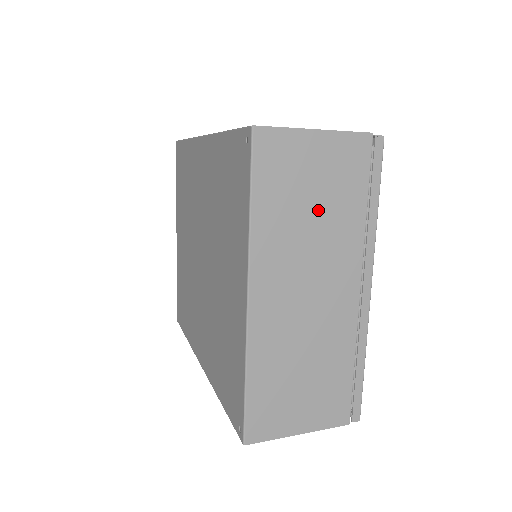
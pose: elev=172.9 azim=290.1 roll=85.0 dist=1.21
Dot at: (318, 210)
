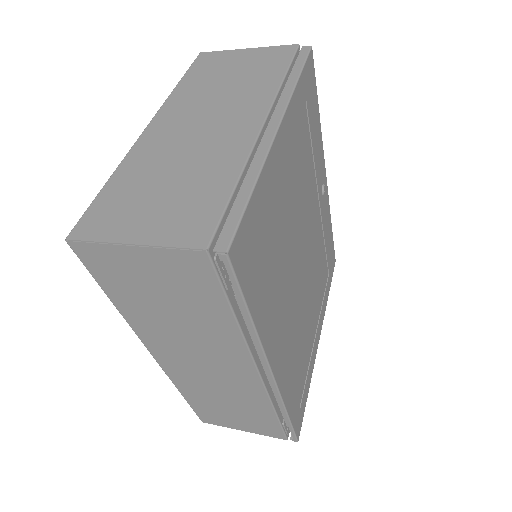
Dot at: (234, 80)
